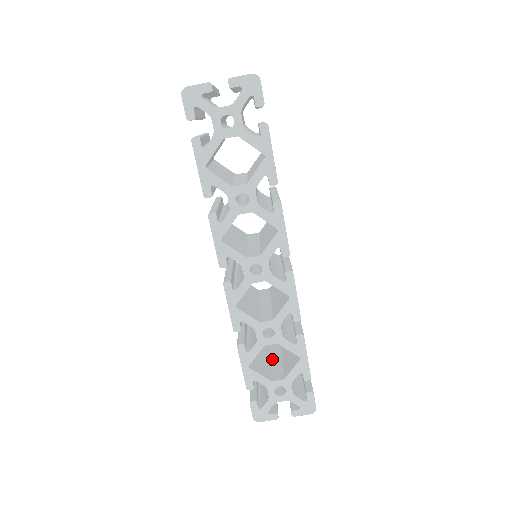
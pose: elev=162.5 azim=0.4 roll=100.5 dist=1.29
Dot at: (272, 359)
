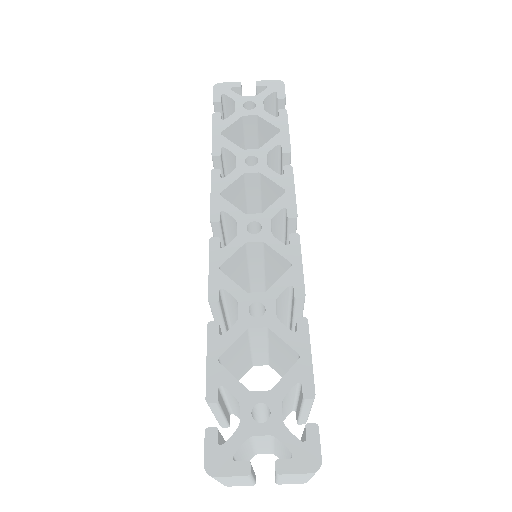
Dot at: occluded
